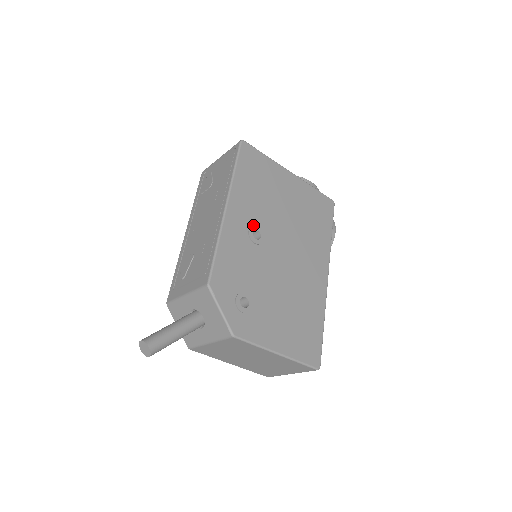
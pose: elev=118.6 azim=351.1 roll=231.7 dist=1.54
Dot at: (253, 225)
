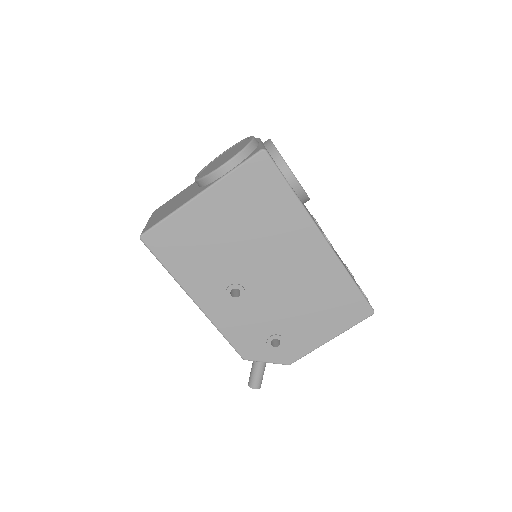
Dot at: (225, 289)
